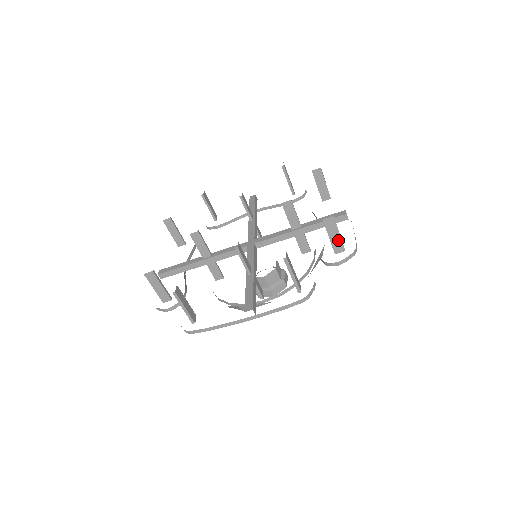
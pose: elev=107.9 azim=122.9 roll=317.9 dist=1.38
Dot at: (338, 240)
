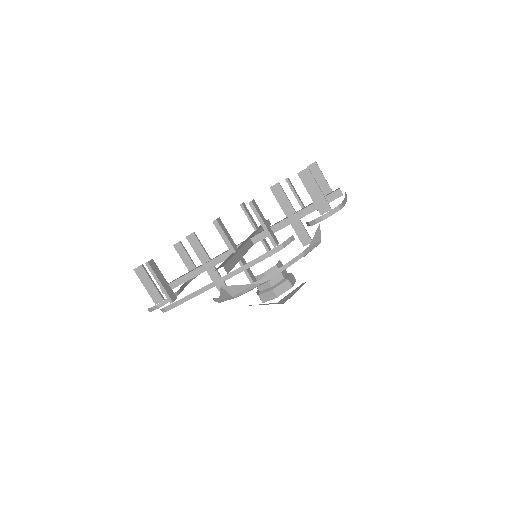
Dot at: (320, 197)
